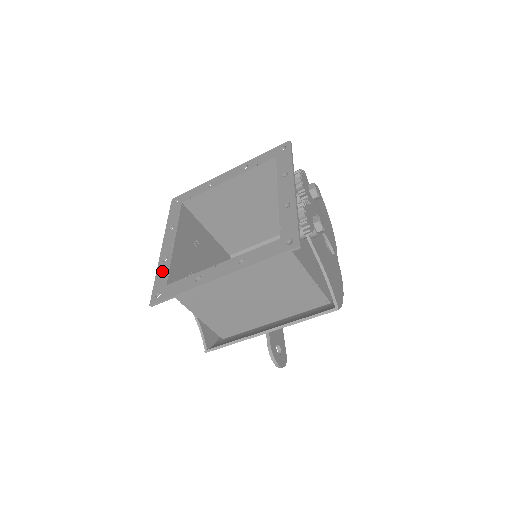
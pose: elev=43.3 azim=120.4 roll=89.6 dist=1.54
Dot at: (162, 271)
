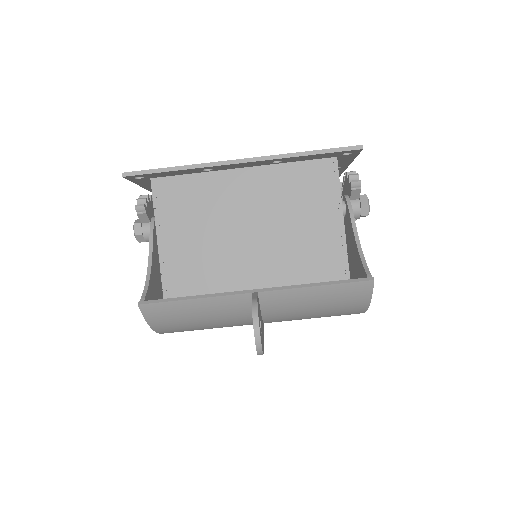
Dot at: occluded
